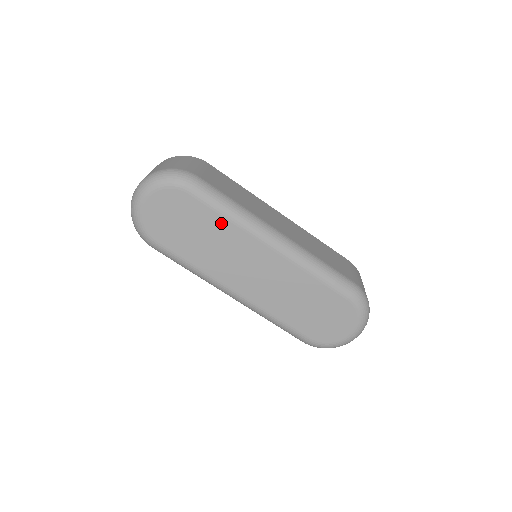
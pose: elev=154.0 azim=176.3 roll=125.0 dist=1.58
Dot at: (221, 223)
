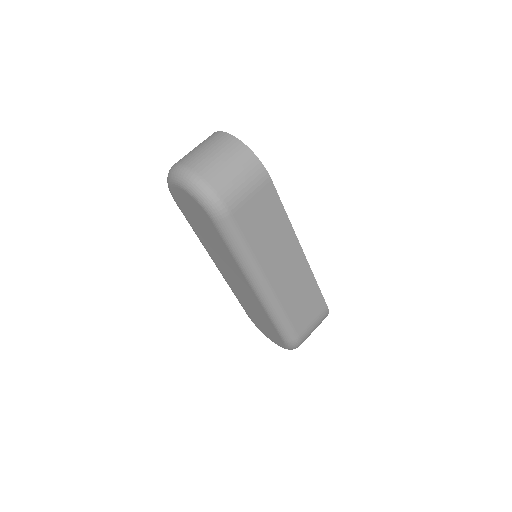
Dot at: (225, 249)
